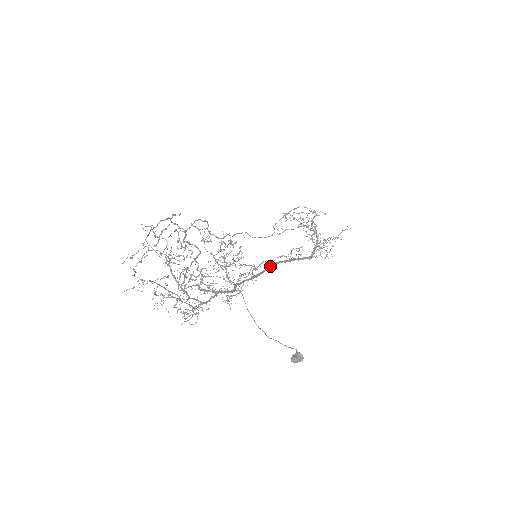
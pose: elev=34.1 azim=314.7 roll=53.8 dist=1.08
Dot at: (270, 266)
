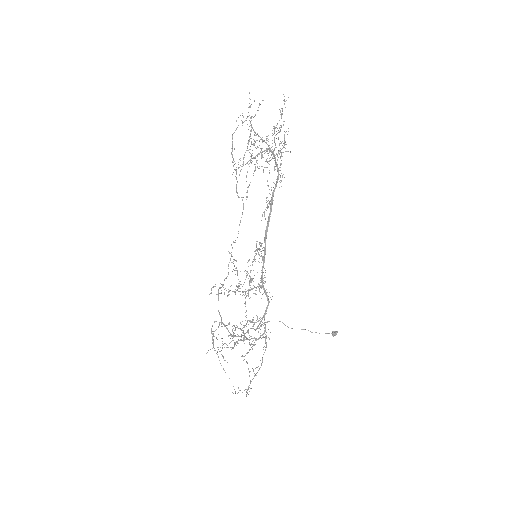
Dot at: (265, 238)
